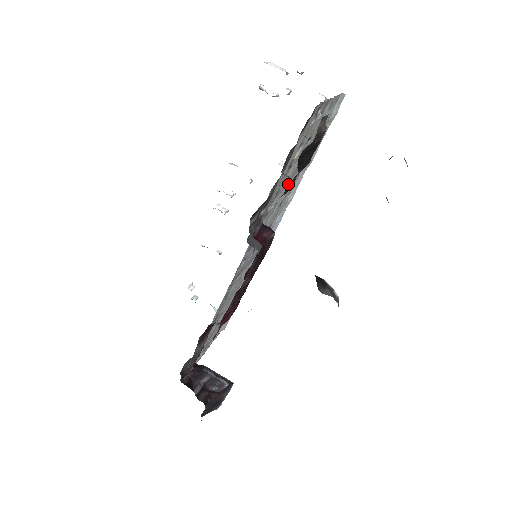
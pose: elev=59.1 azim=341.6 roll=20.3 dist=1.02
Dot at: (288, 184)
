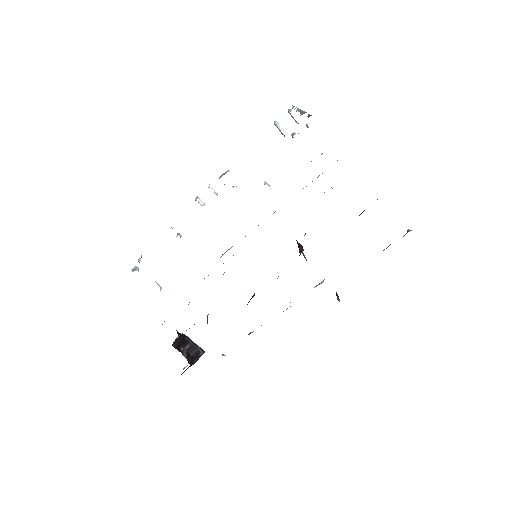
Dot at: occluded
